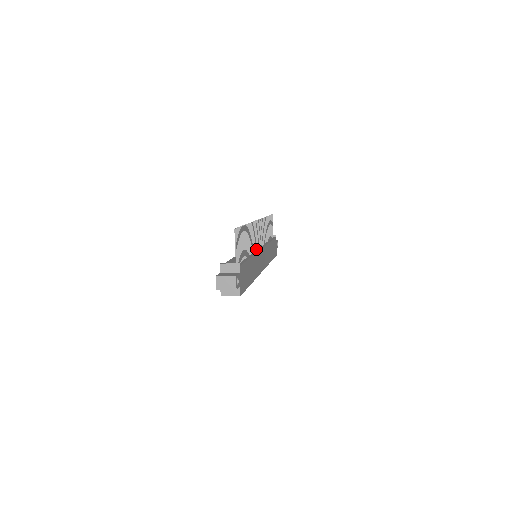
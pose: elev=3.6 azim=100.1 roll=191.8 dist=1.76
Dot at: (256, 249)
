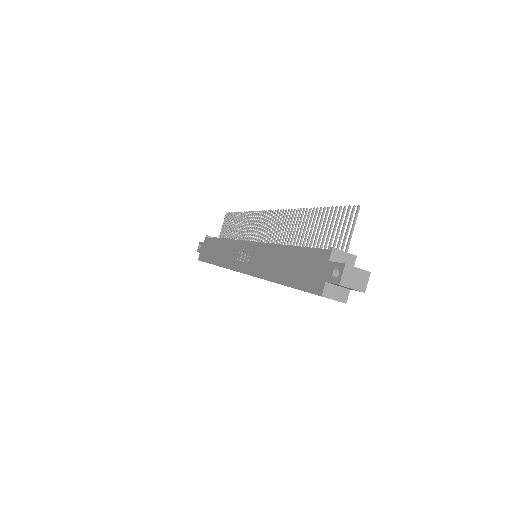
Dot at: occluded
